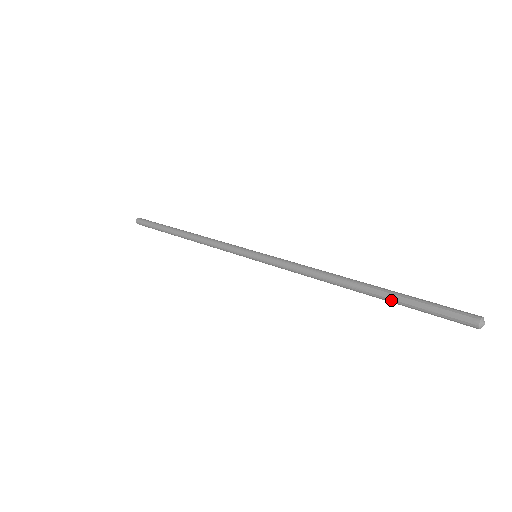
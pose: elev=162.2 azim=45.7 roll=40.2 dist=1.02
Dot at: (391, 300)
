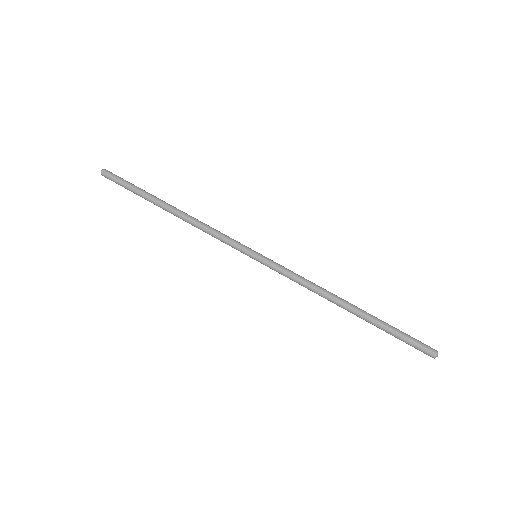
Dot at: (377, 326)
